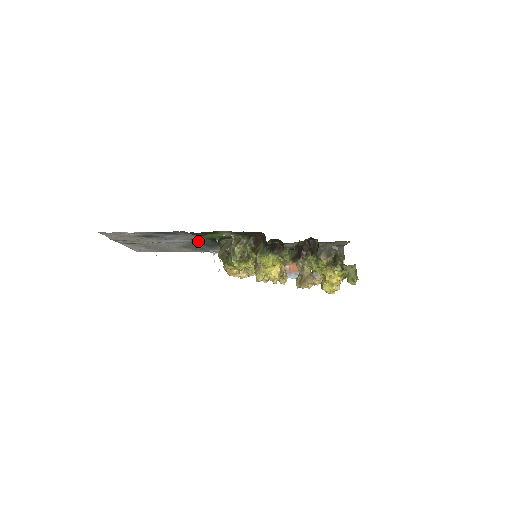
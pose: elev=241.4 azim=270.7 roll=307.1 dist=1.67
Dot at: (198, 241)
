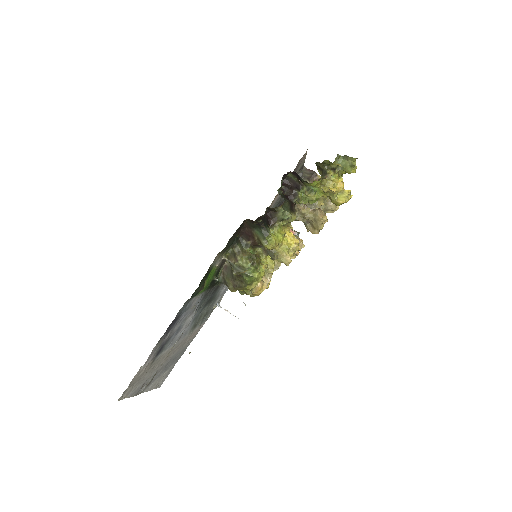
Dot at: (200, 304)
